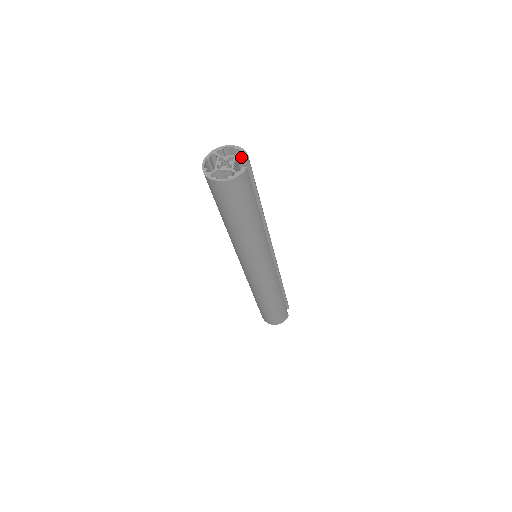
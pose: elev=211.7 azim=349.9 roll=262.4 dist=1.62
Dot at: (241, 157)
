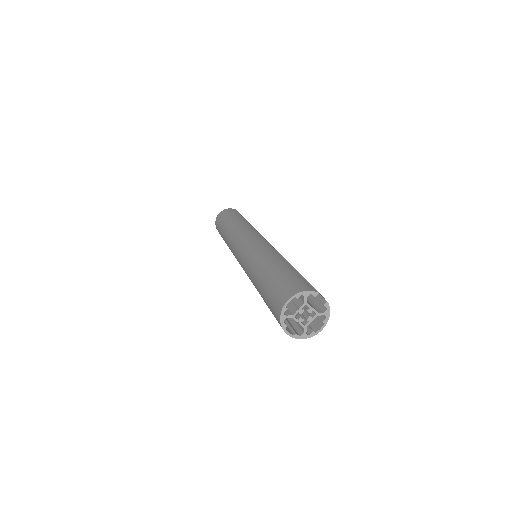
Dot at: (305, 295)
